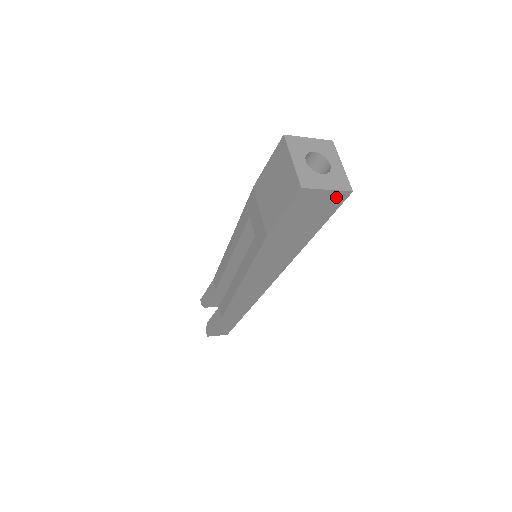
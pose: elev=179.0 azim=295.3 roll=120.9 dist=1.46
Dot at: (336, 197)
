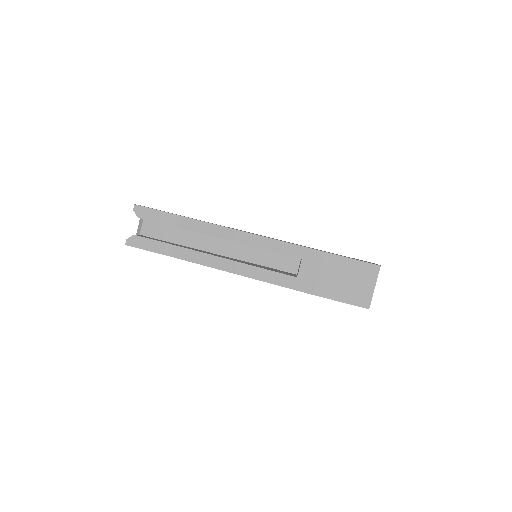
Dot at: occluded
